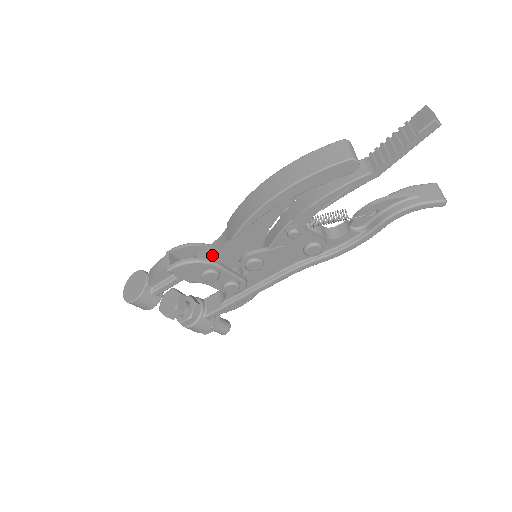
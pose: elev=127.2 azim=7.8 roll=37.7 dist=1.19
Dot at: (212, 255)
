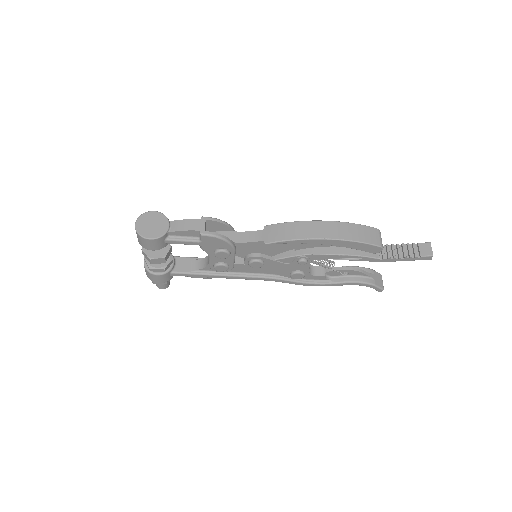
Dot at: (239, 242)
